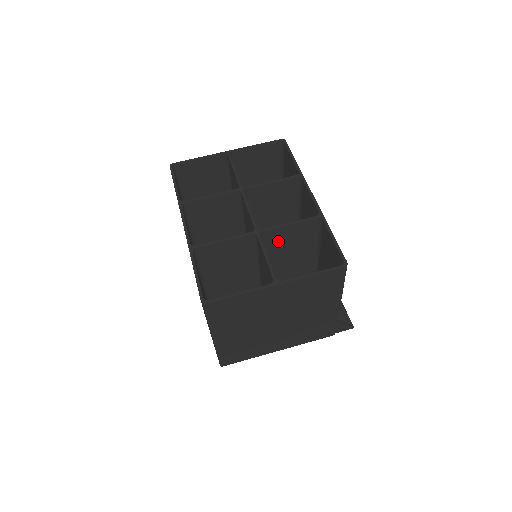
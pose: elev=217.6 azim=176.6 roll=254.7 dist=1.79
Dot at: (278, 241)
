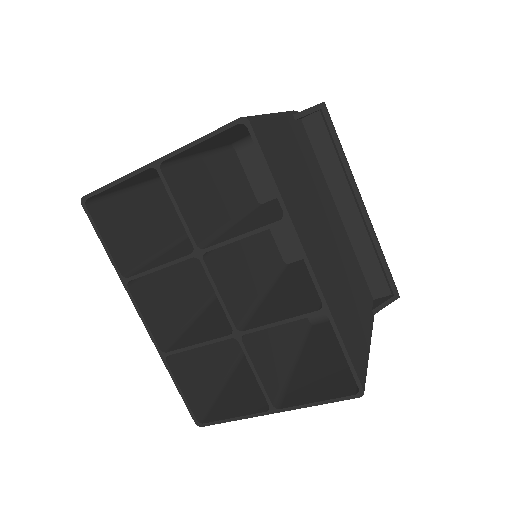
Dot at: occluded
